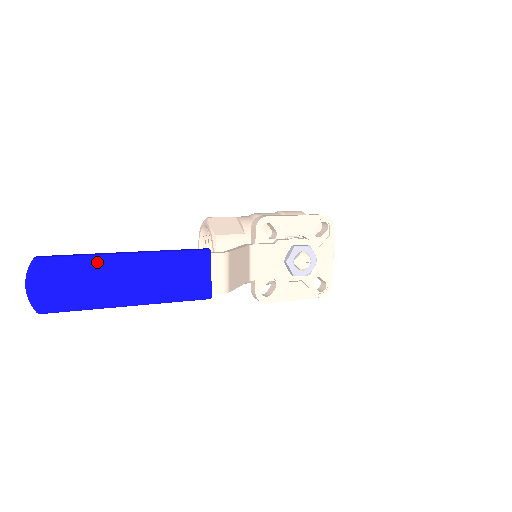
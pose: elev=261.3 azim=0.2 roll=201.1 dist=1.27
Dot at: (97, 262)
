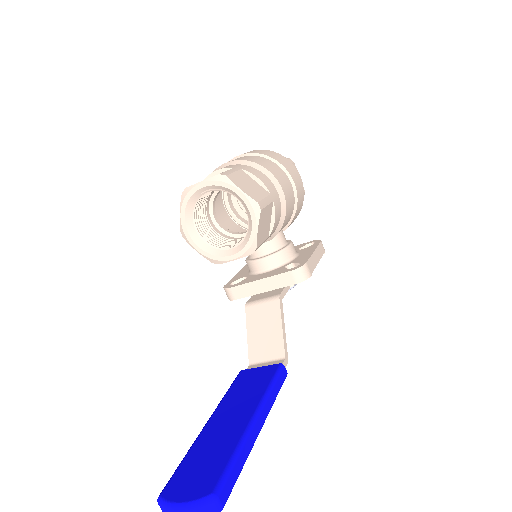
Dot at: occluded
